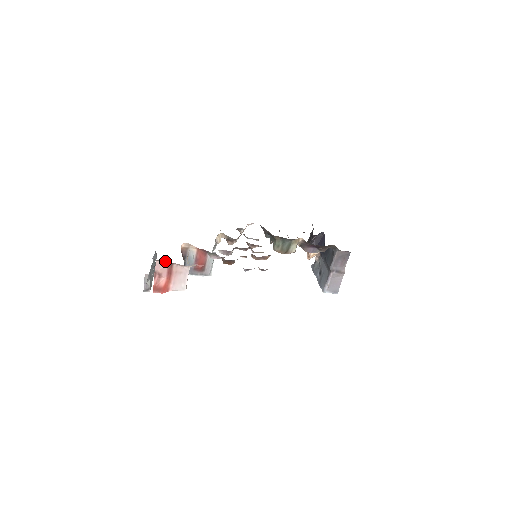
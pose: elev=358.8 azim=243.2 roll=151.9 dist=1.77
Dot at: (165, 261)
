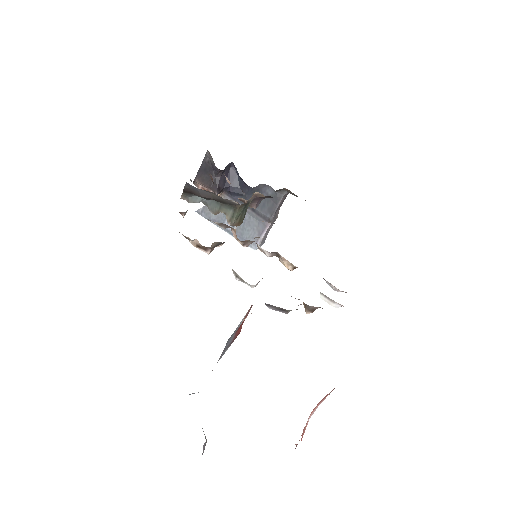
Dot at: occluded
